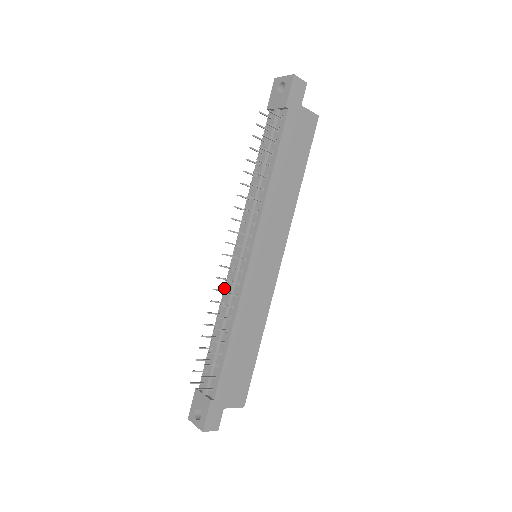
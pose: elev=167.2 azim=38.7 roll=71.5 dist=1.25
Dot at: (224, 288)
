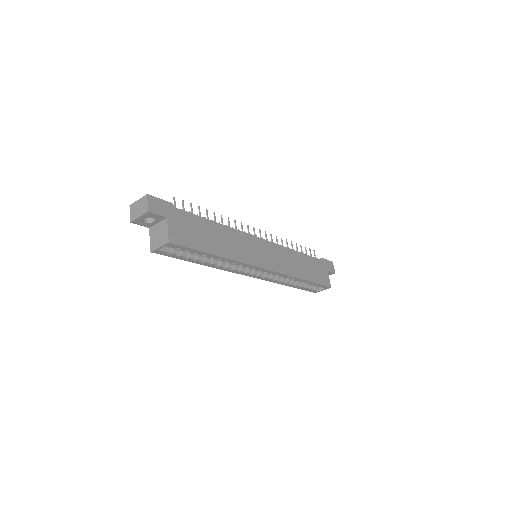
Dot at: occluded
